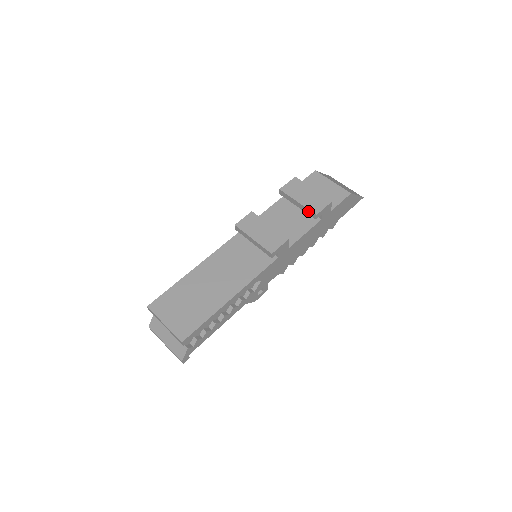
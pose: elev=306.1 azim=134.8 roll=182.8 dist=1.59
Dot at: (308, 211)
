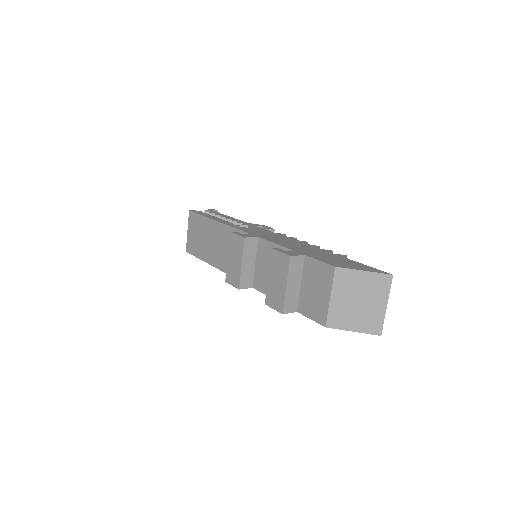
Dot at: (268, 292)
